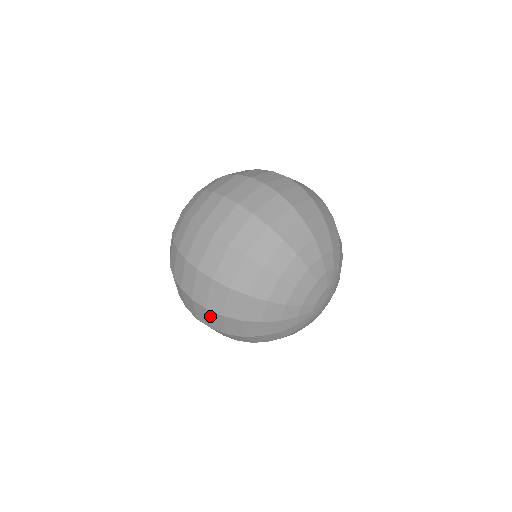
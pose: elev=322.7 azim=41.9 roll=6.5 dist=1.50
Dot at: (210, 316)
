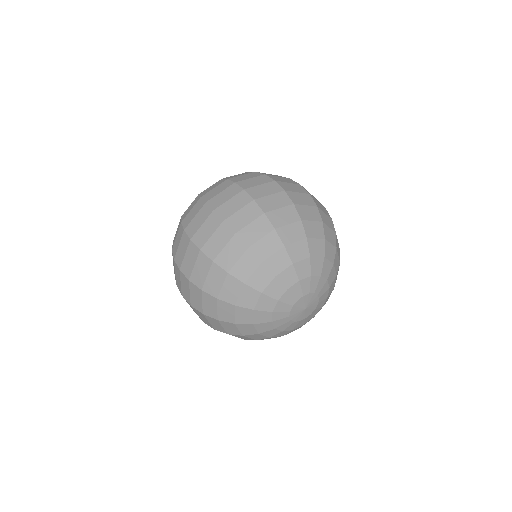
Dot at: occluded
